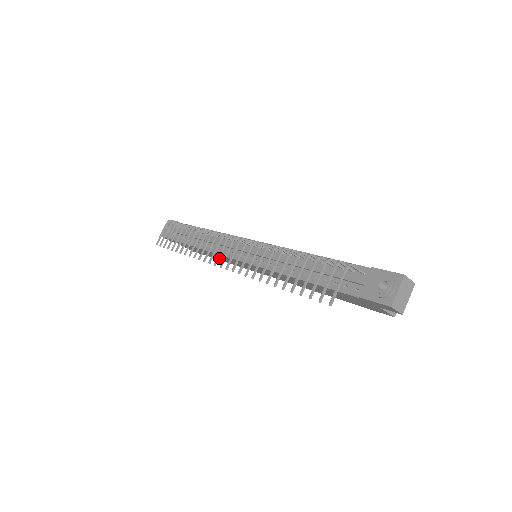
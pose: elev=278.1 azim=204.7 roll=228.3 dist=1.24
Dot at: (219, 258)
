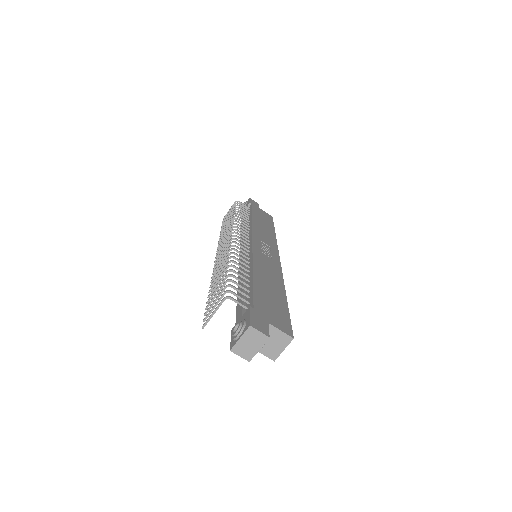
Dot at: occluded
